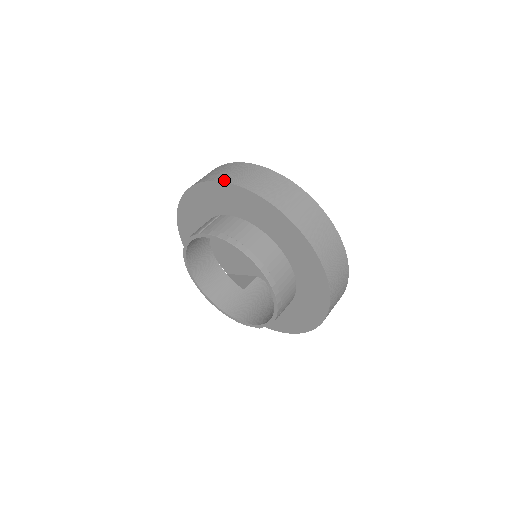
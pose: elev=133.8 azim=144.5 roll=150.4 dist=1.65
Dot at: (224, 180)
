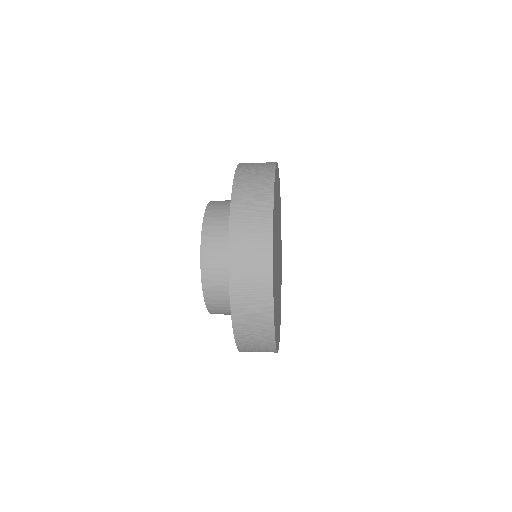
Dot at: occluded
